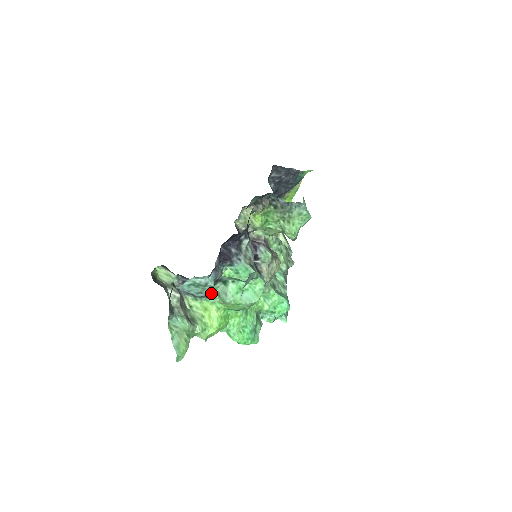
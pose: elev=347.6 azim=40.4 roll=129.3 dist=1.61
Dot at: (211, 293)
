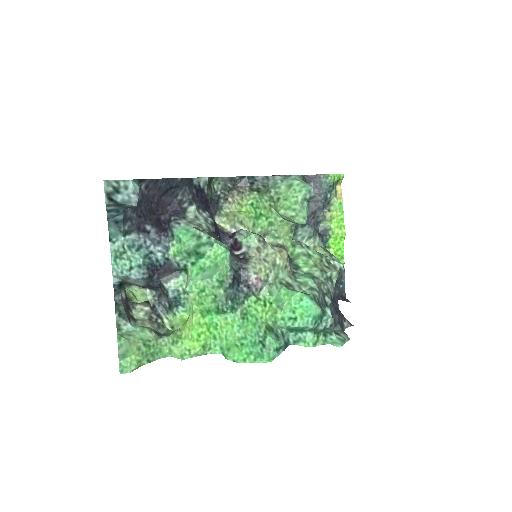
Dot at: (178, 292)
